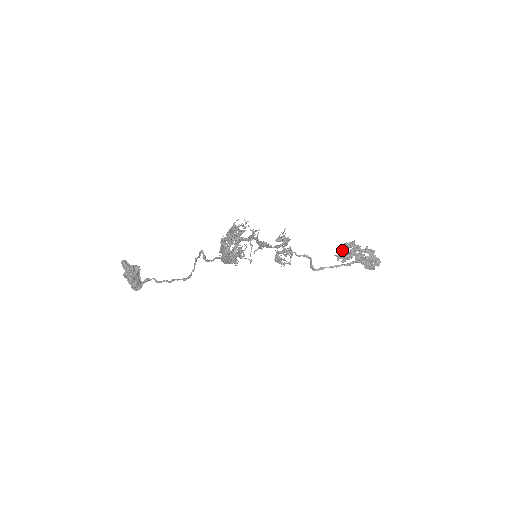
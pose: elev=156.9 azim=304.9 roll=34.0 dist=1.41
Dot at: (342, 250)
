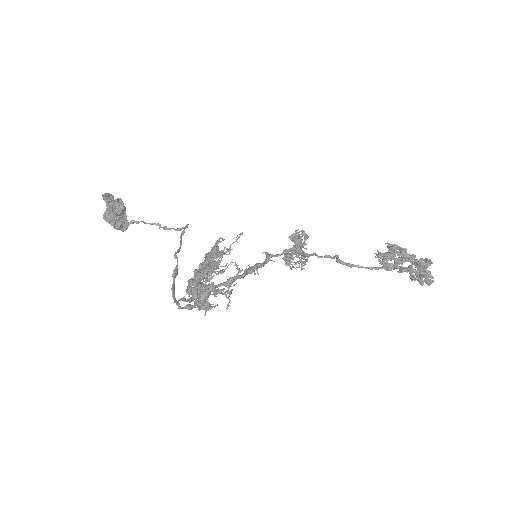
Dot at: (384, 256)
